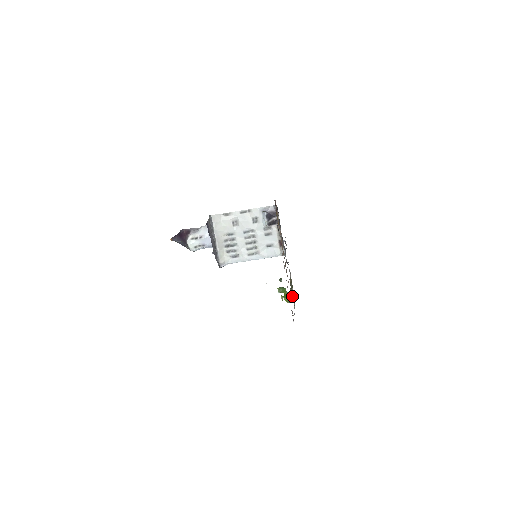
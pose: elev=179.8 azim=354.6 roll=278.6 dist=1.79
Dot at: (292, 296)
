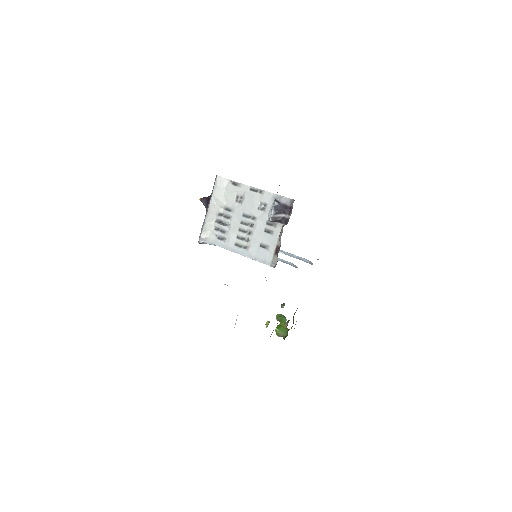
Dot at: (287, 331)
